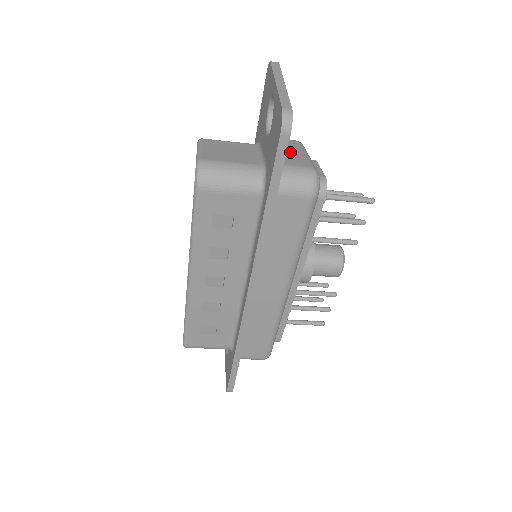
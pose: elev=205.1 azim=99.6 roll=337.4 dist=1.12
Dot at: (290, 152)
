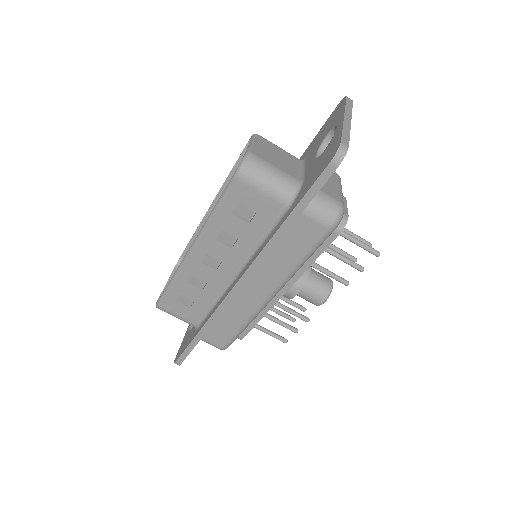
Dot at: (328, 181)
